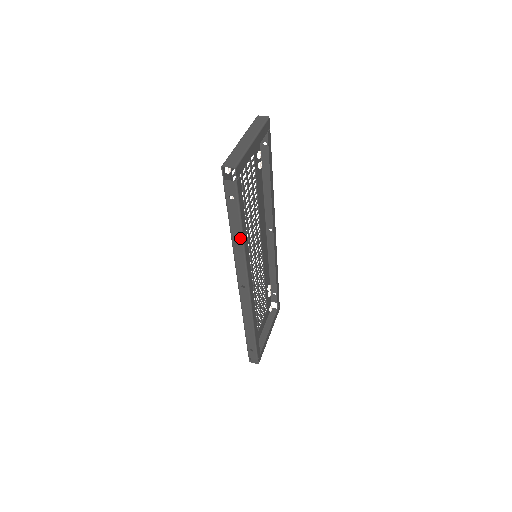
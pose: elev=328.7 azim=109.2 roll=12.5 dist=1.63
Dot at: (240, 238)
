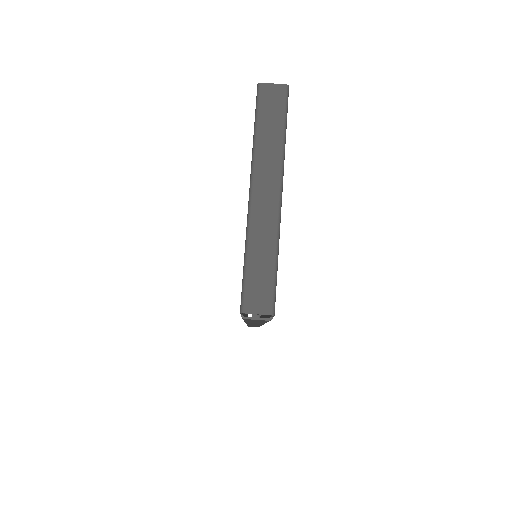
Dot at: (261, 323)
